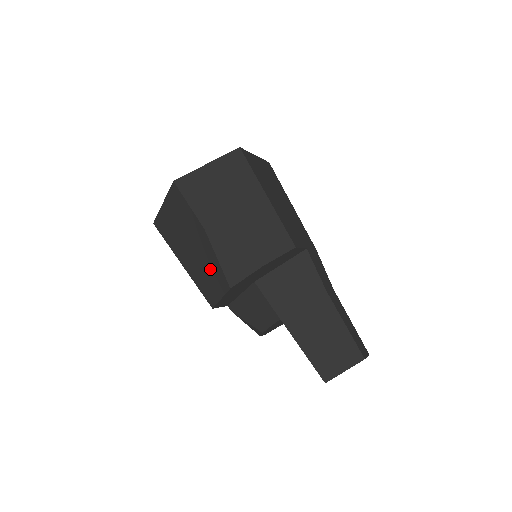
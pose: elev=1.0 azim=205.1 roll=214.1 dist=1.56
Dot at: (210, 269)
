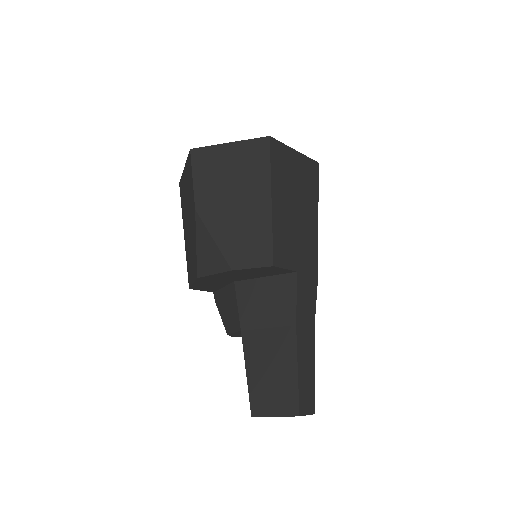
Dot at: (192, 250)
